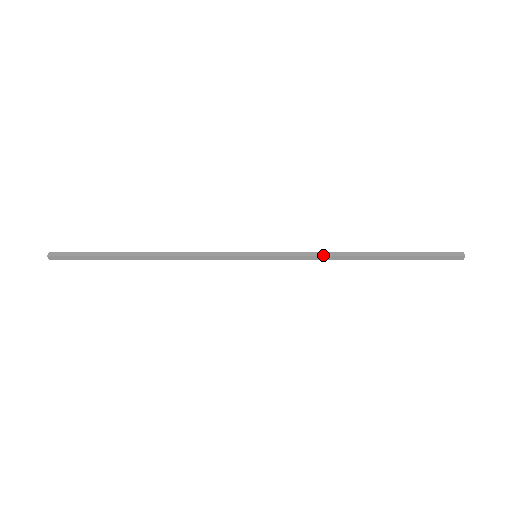
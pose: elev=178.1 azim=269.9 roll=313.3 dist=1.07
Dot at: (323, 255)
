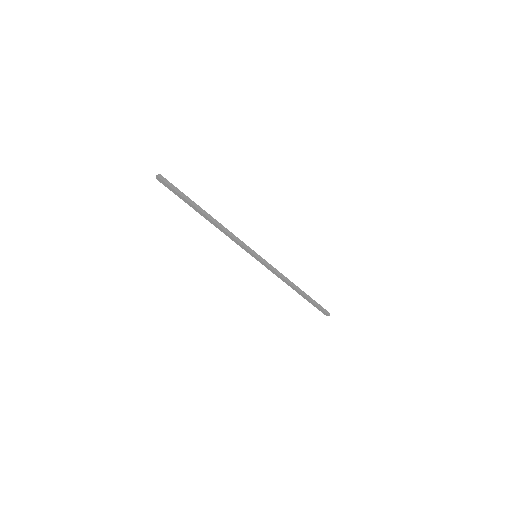
Dot at: (283, 277)
